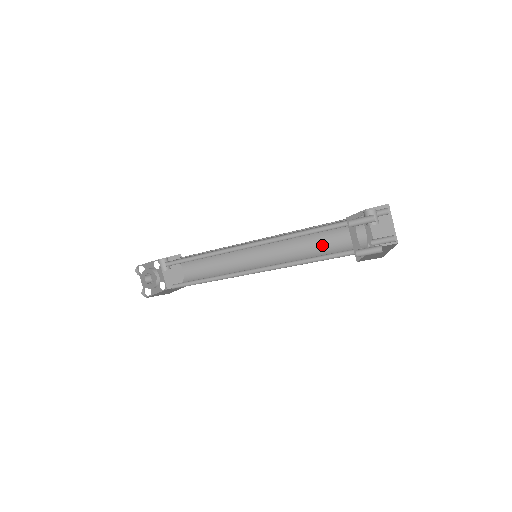
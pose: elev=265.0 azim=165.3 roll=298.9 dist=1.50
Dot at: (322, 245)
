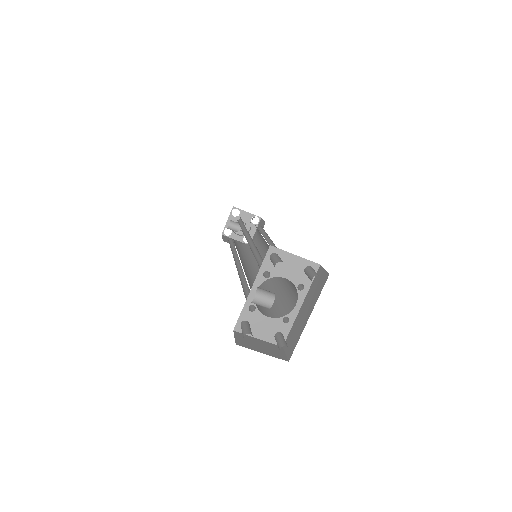
Dot at: occluded
